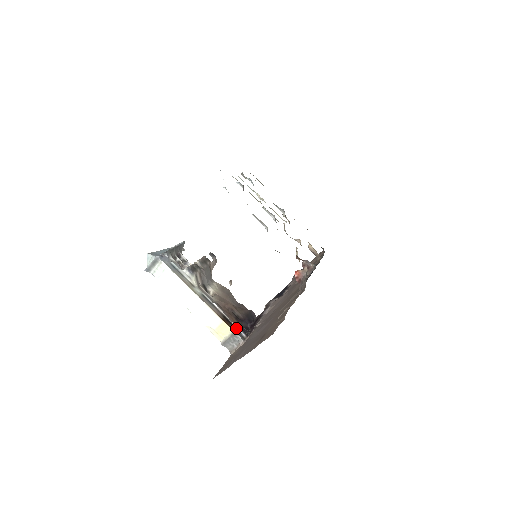
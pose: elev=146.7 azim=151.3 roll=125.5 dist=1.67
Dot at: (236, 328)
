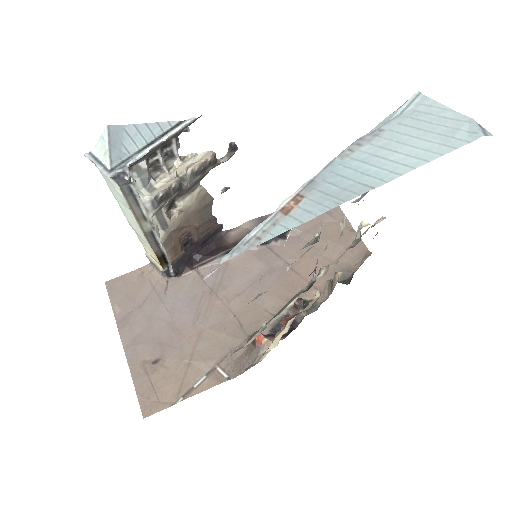
Dot at: (169, 267)
